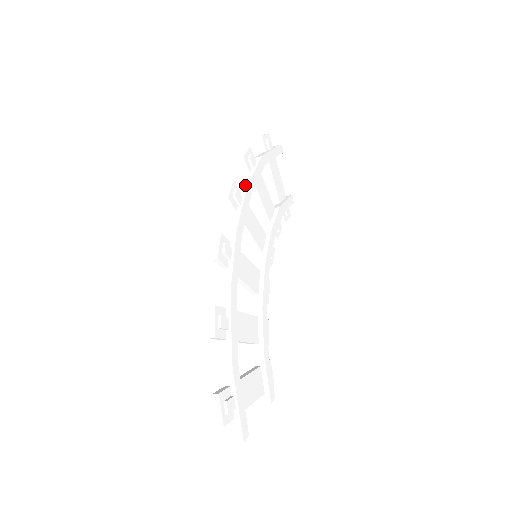
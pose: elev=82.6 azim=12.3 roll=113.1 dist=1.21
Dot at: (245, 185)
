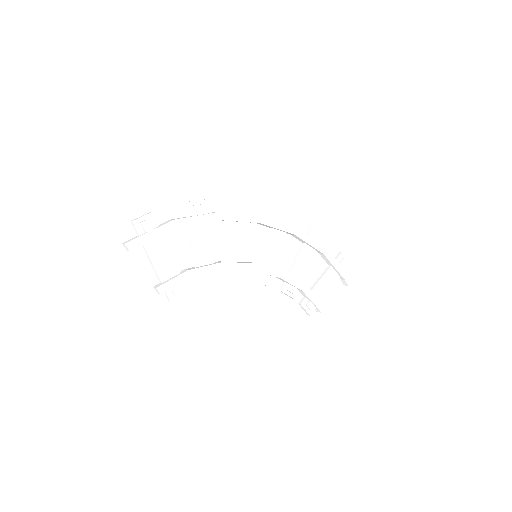
Dot at: (295, 227)
